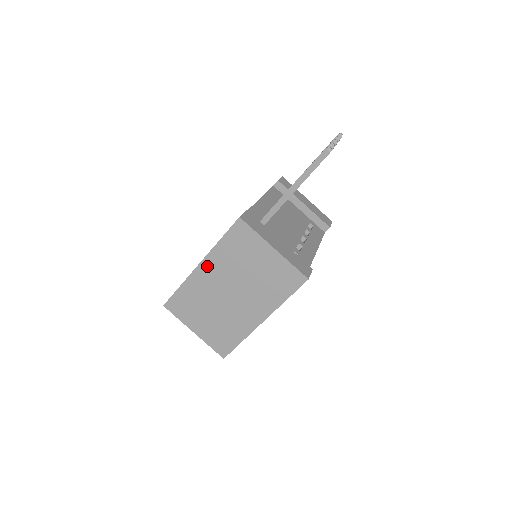
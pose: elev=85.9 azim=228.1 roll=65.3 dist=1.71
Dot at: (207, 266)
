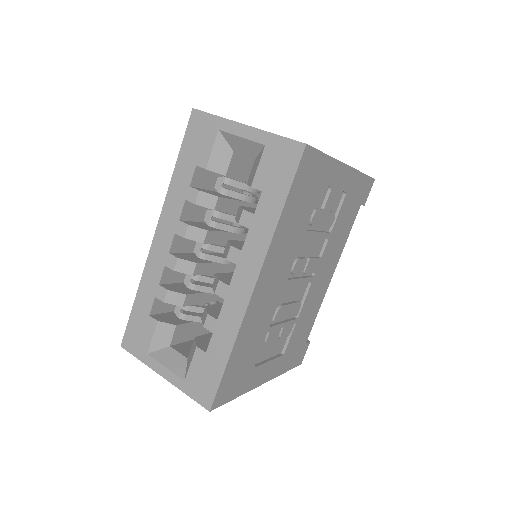
Dot at: occluded
